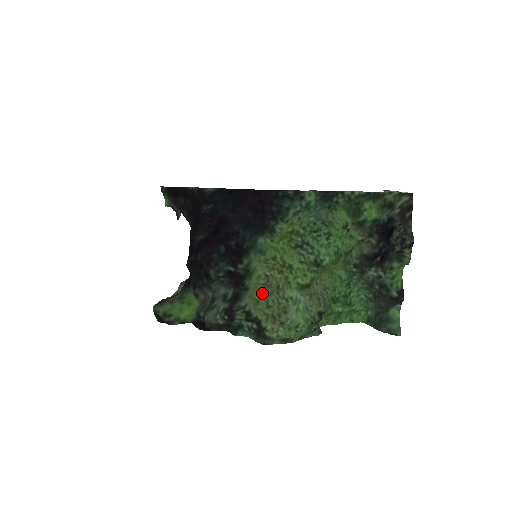
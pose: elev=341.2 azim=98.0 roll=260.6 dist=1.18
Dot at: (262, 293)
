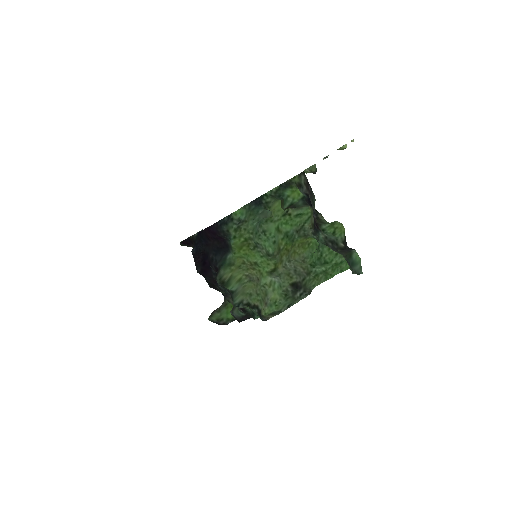
Dot at: (252, 287)
